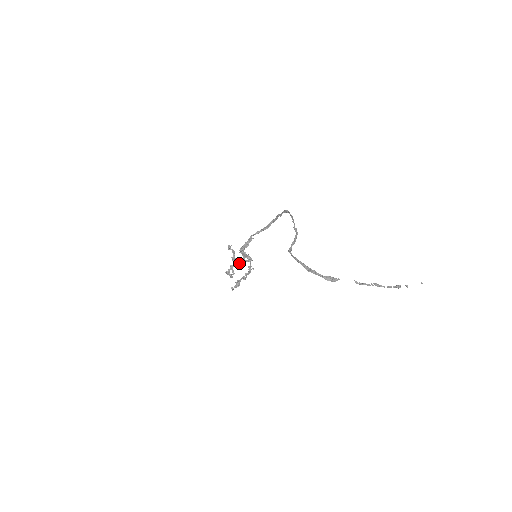
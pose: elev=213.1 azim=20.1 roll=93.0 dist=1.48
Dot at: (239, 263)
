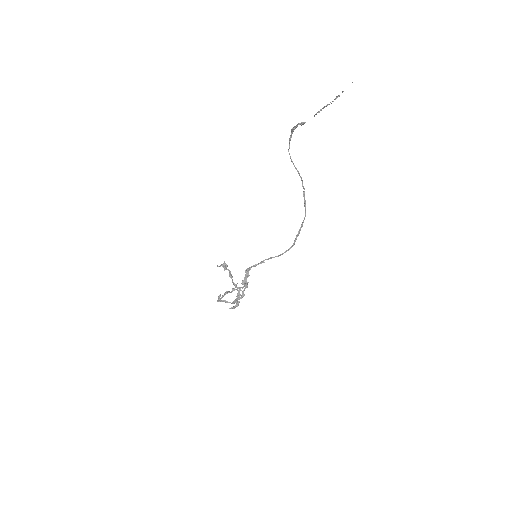
Dot at: (233, 308)
